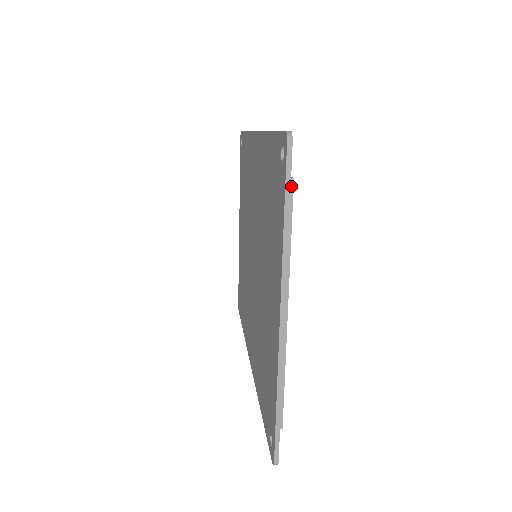
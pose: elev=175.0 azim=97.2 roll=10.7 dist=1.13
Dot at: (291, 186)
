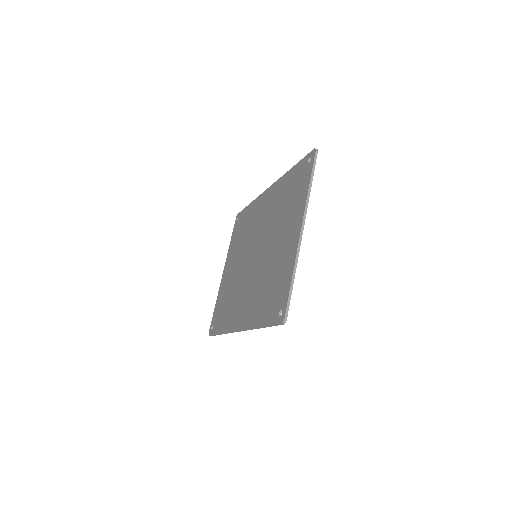
Dot at: occluded
